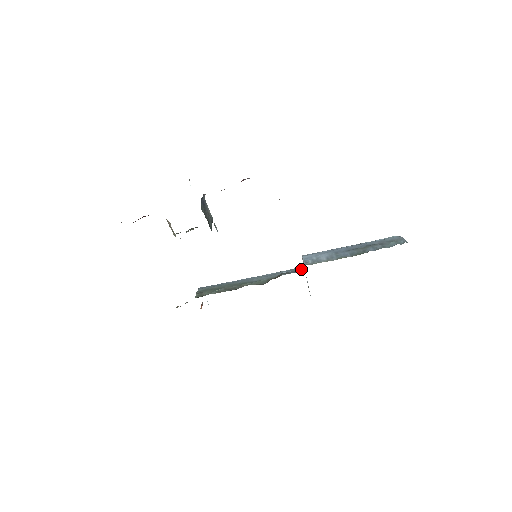
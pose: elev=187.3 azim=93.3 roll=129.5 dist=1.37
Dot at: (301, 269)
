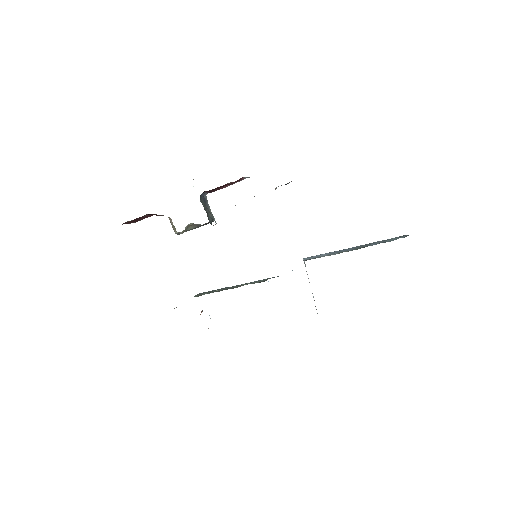
Dot at: occluded
